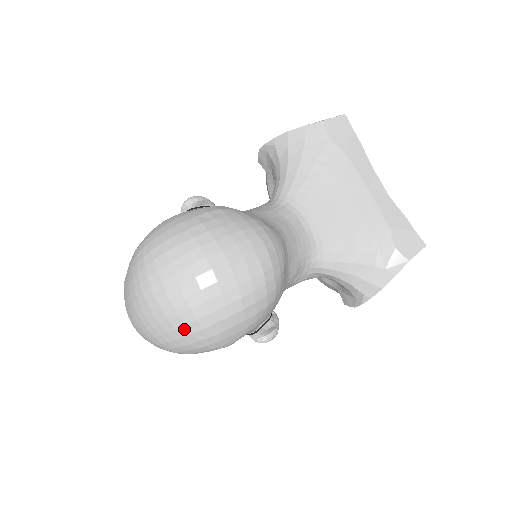
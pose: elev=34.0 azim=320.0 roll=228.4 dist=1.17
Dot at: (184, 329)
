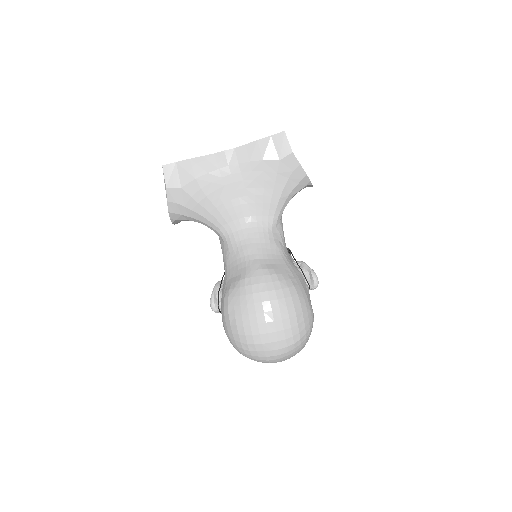
Dot at: (297, 348)
